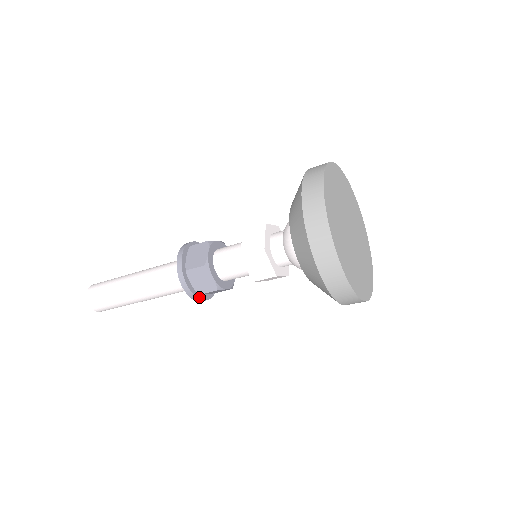
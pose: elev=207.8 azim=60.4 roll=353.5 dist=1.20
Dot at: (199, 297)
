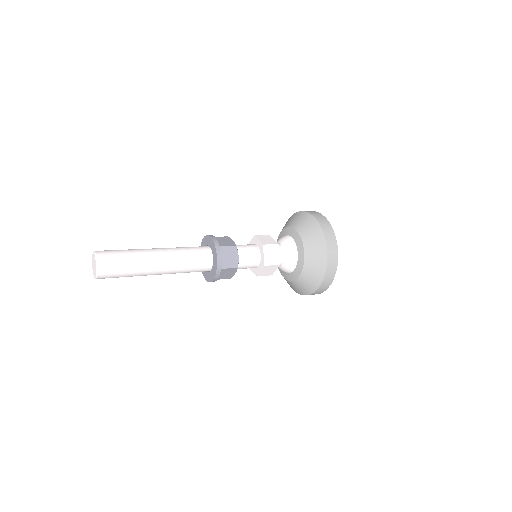
Dot at: occluded
